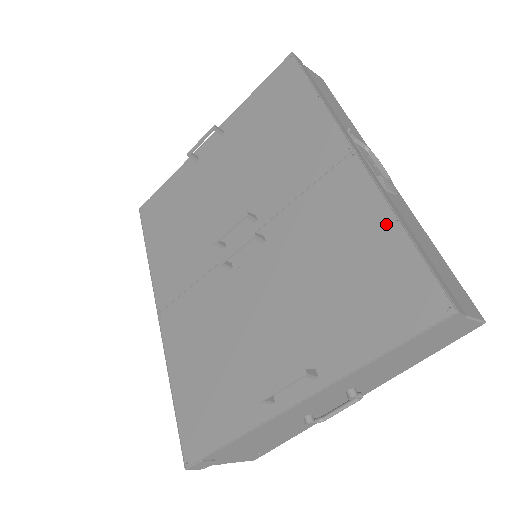
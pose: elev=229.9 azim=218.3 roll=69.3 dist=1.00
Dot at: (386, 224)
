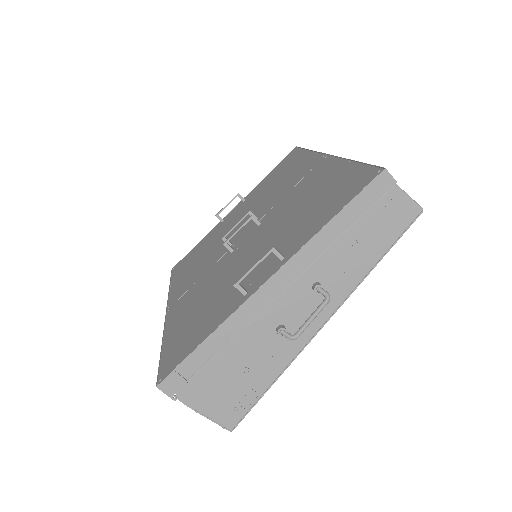
Dot at: (343, 166)
